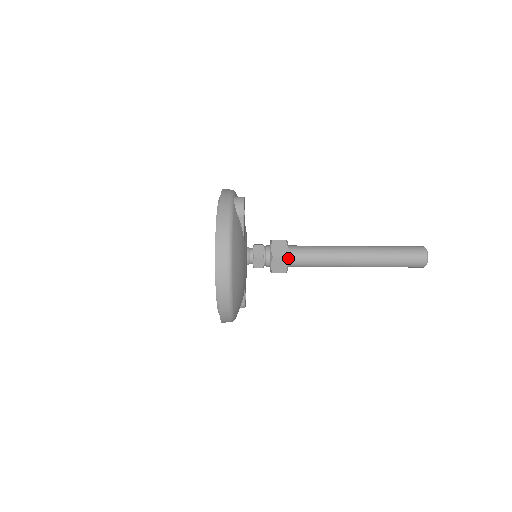
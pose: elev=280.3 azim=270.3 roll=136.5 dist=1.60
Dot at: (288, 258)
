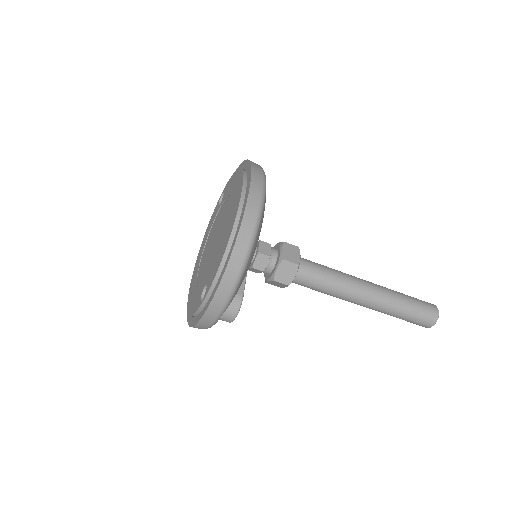
Dot at: occluded
